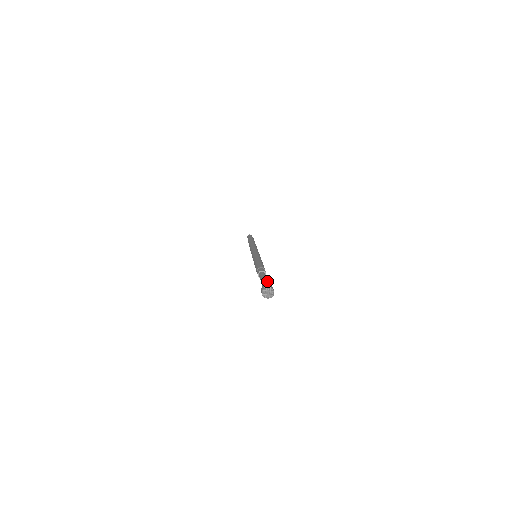
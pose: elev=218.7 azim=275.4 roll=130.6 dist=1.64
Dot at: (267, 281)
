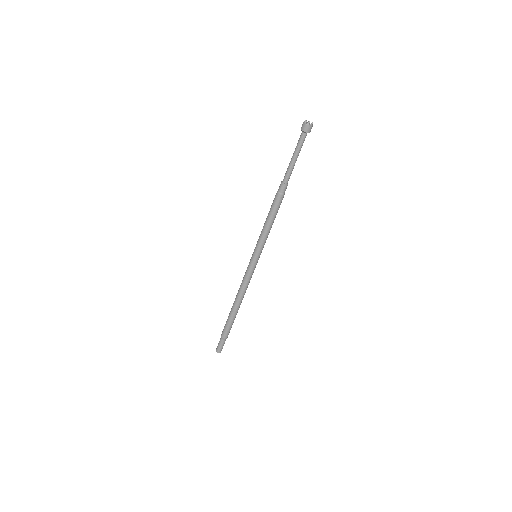
Dot at: occluded
